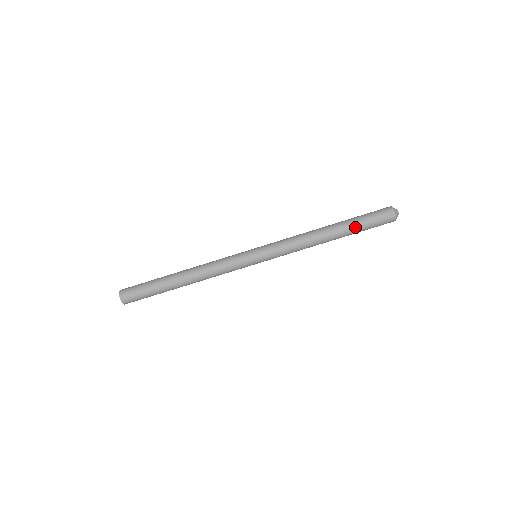
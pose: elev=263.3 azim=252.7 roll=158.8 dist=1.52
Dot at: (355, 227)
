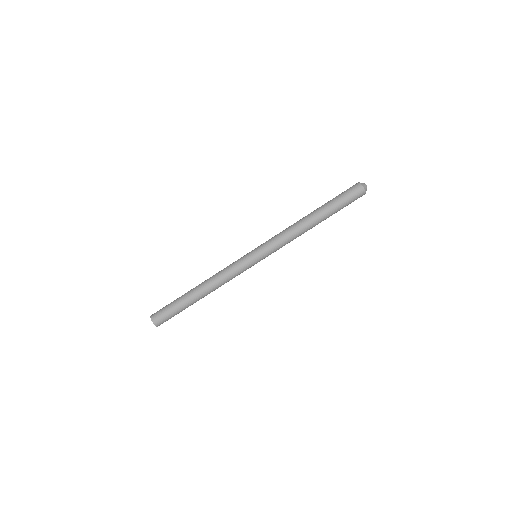
Dot at: (332, 207)
